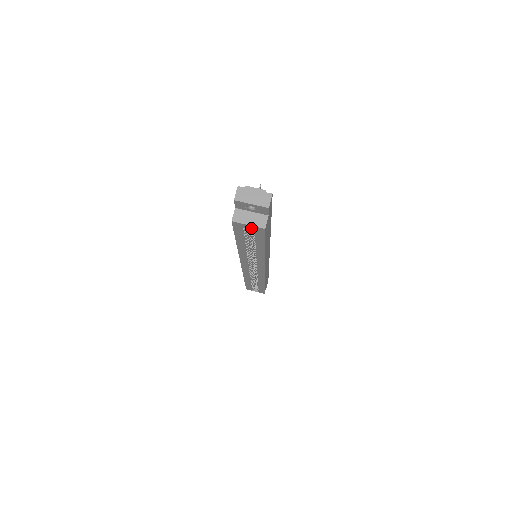
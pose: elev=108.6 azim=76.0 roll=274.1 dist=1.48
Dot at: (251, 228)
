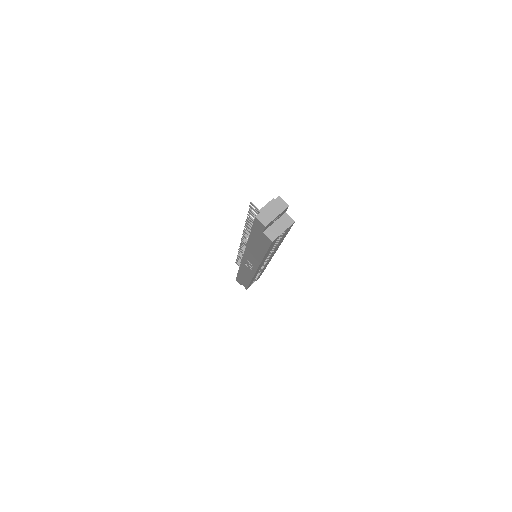
Dot at: occluded
